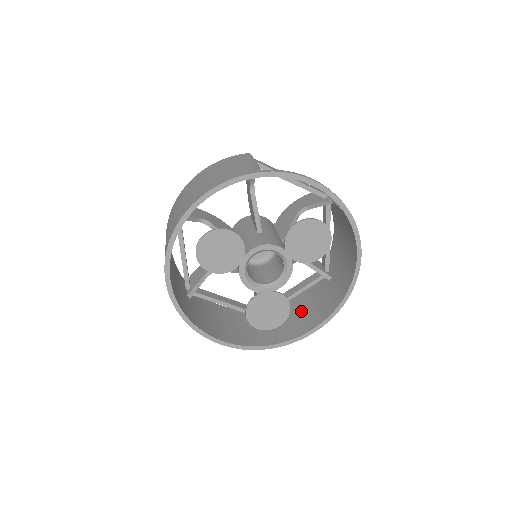
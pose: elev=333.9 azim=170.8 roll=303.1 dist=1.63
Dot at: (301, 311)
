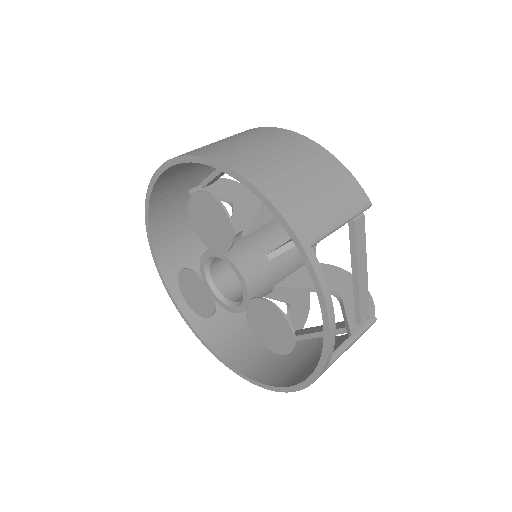
Dot at: (235, 321)
